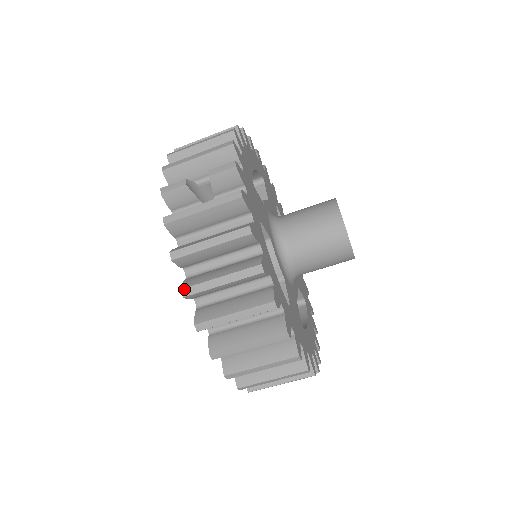
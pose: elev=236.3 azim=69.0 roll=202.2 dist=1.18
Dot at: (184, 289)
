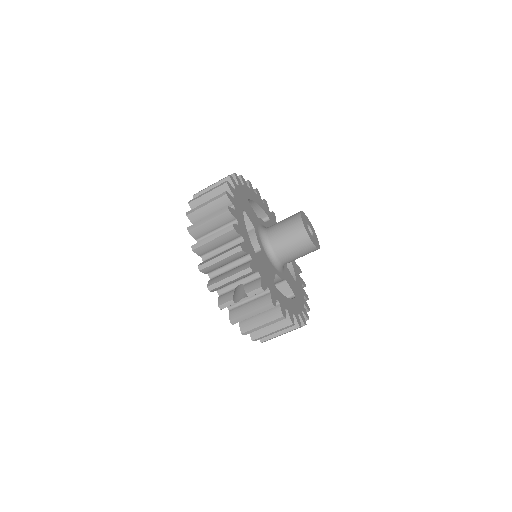
Dot at: (254, 340)
